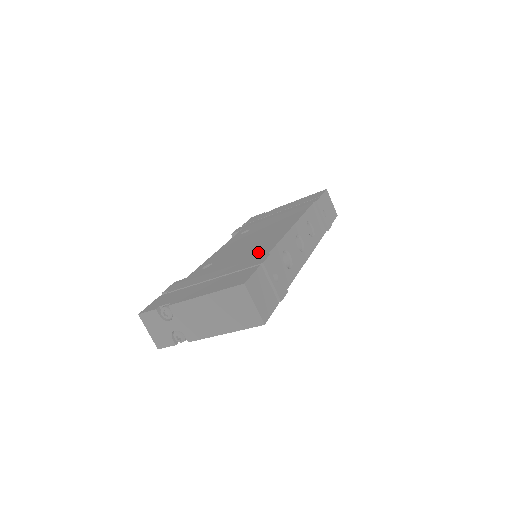
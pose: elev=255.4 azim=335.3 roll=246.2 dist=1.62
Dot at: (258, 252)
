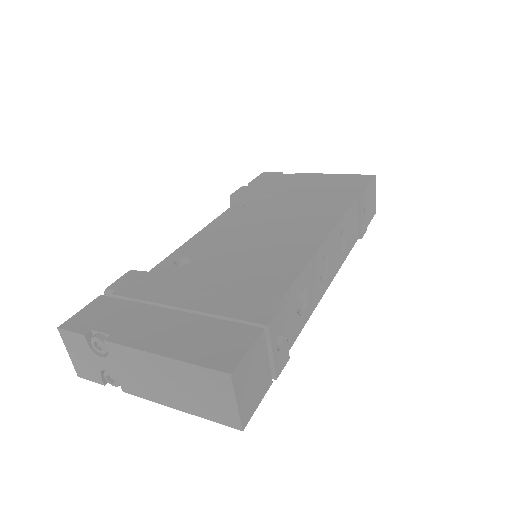
Dot at: (264, 283)
